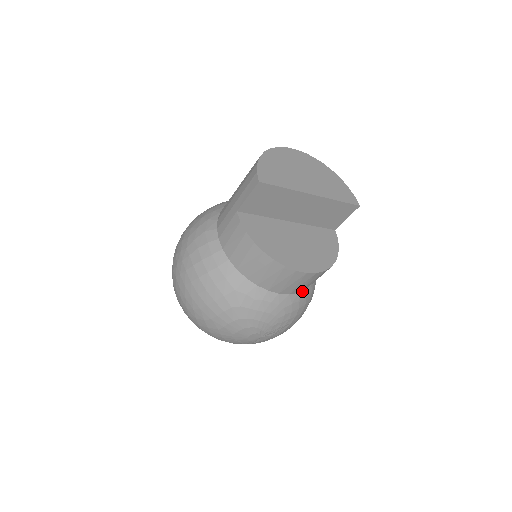
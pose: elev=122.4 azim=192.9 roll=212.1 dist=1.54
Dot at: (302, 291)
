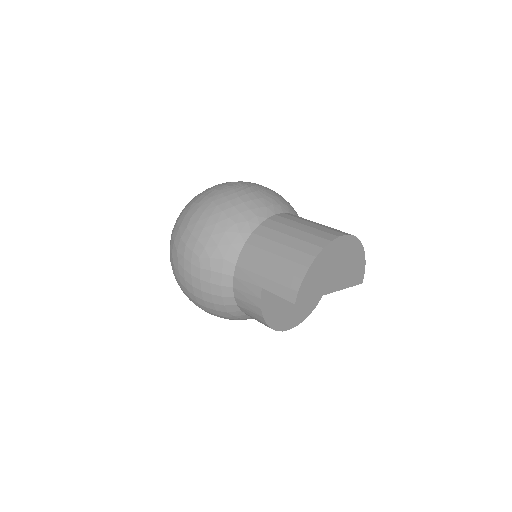
Dot at: occluded
